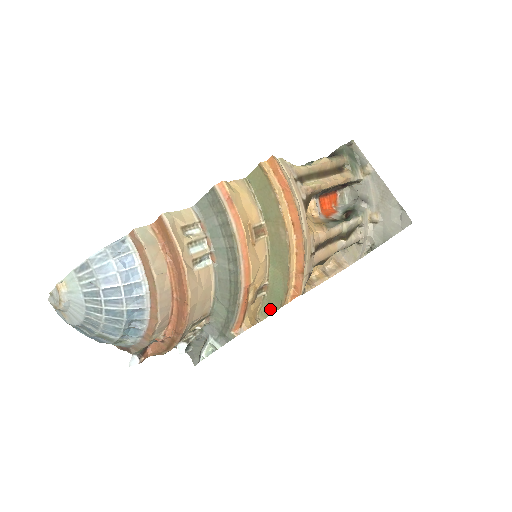
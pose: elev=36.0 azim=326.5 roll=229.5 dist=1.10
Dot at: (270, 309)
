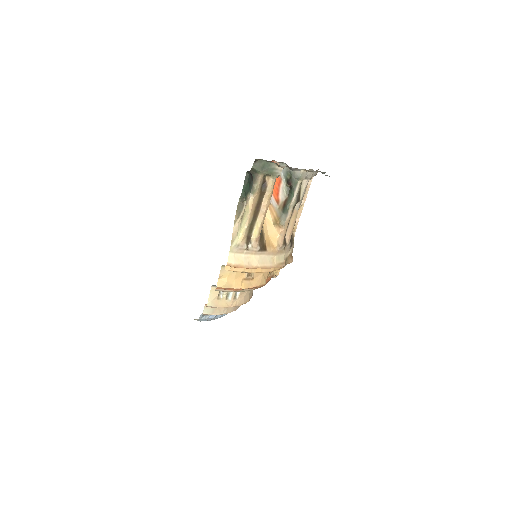
Dot at: occluded
